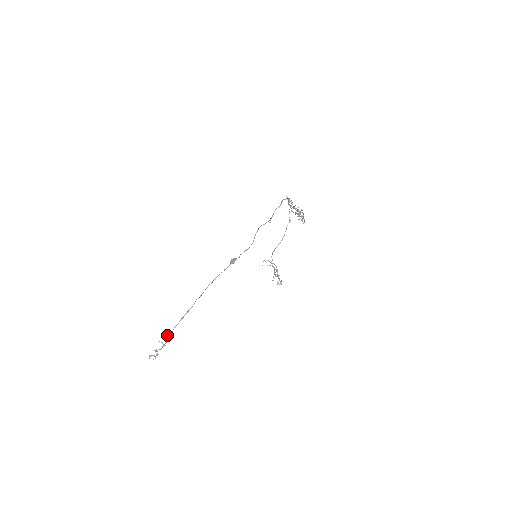
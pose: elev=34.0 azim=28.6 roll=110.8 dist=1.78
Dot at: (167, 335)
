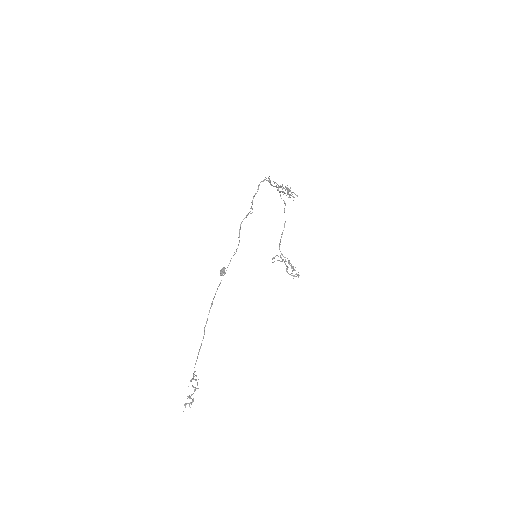
Dot at: (193, 376)
